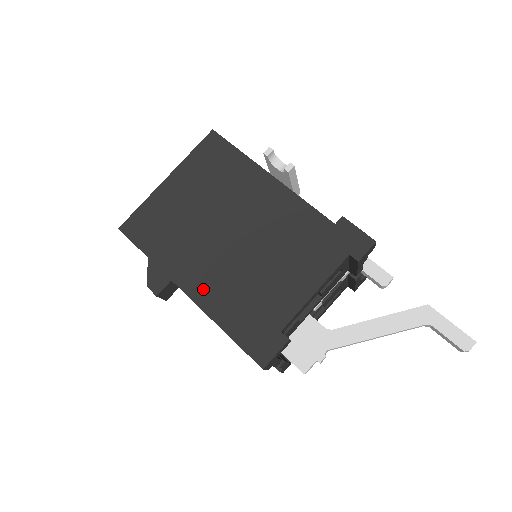
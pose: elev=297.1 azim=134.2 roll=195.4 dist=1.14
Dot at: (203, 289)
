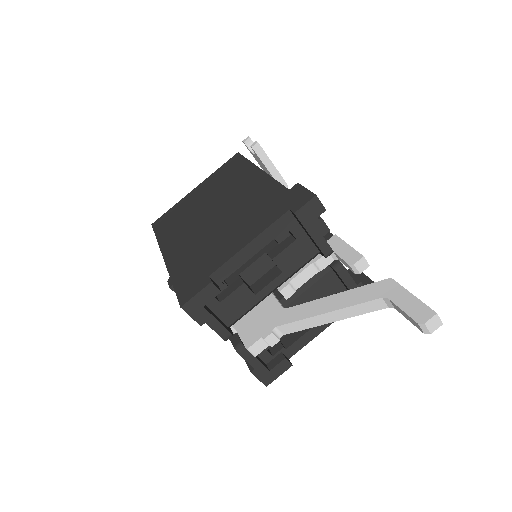
Dot at: (175, 253)
